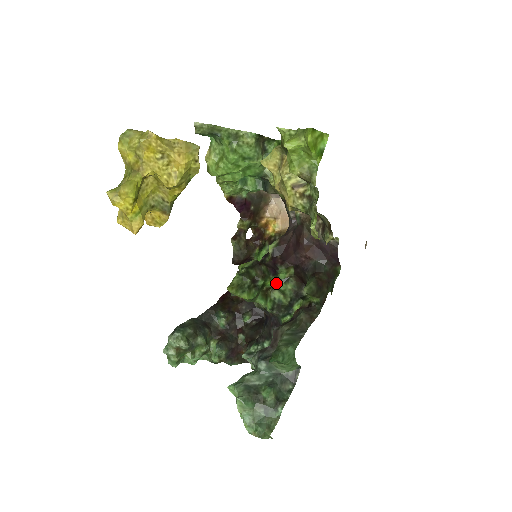
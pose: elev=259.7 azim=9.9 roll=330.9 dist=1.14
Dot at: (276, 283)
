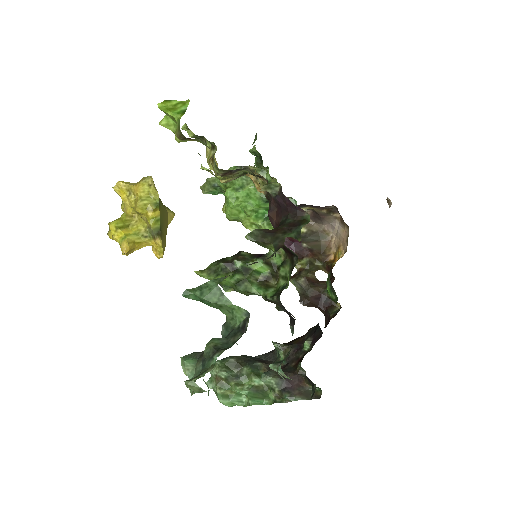
Dot at: (277, 272)
